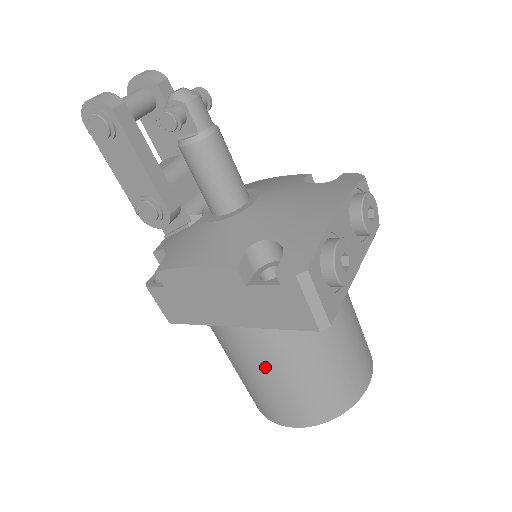
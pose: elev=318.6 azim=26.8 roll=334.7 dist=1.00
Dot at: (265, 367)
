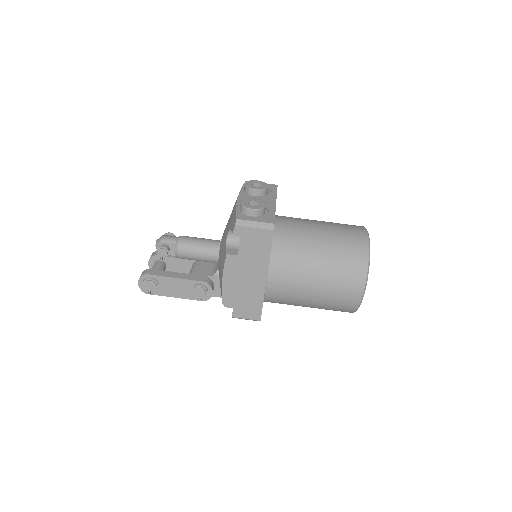
Dot at: (305, 280)
